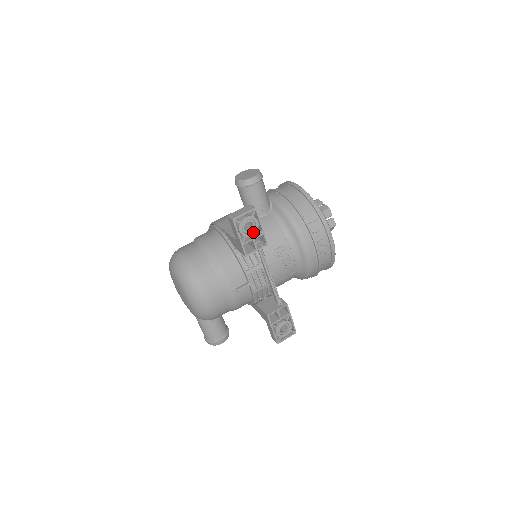
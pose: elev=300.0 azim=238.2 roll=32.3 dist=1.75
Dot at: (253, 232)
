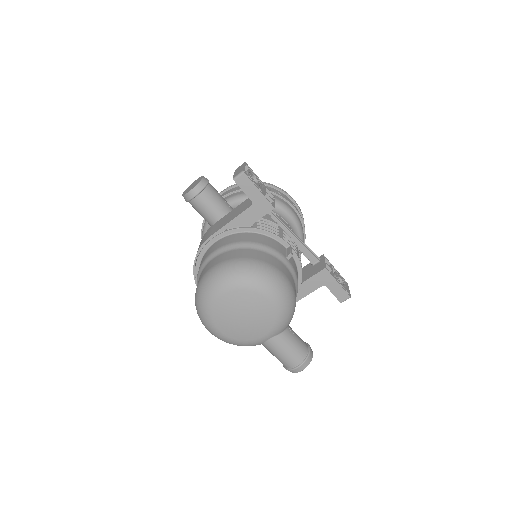
Dot at: (260, 185)
